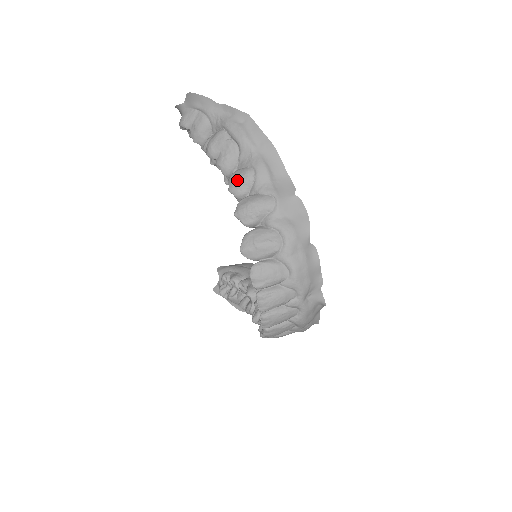
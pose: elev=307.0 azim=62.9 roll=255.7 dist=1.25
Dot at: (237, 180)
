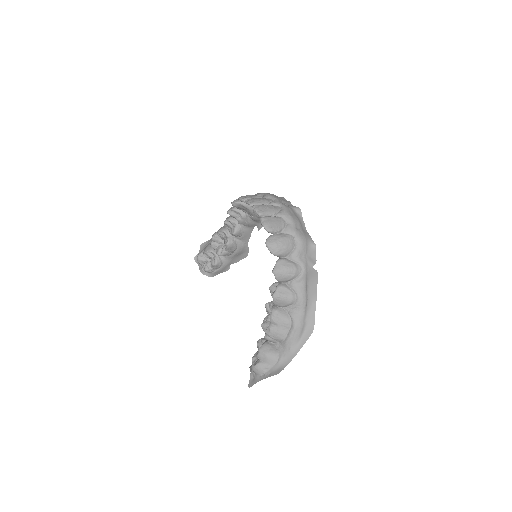
Dot at: occluded
